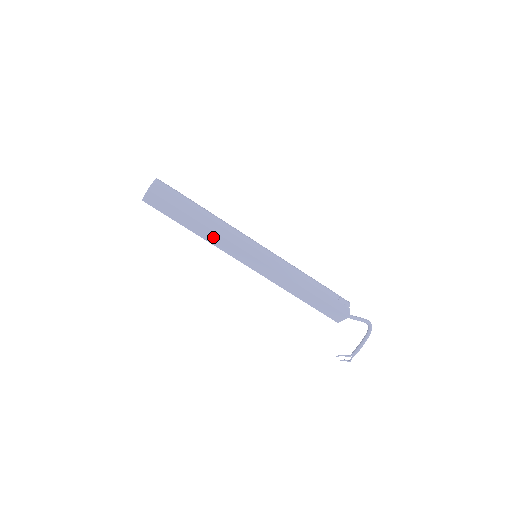
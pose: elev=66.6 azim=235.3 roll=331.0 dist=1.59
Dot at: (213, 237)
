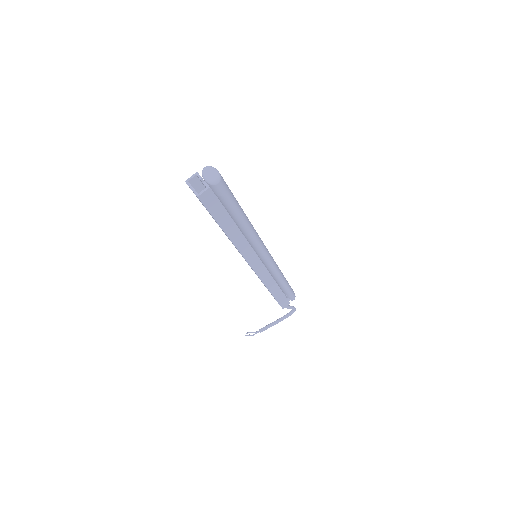
Dot at: occluded
